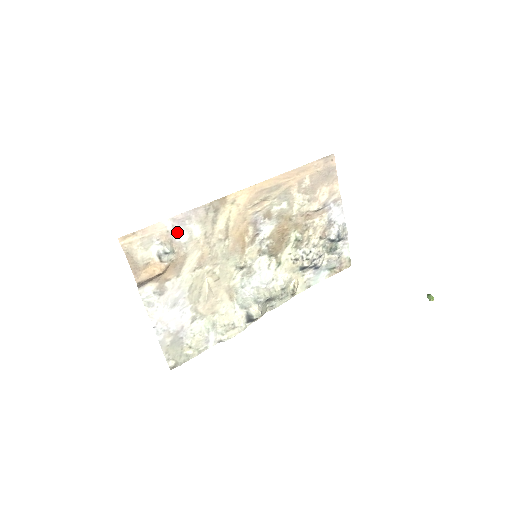
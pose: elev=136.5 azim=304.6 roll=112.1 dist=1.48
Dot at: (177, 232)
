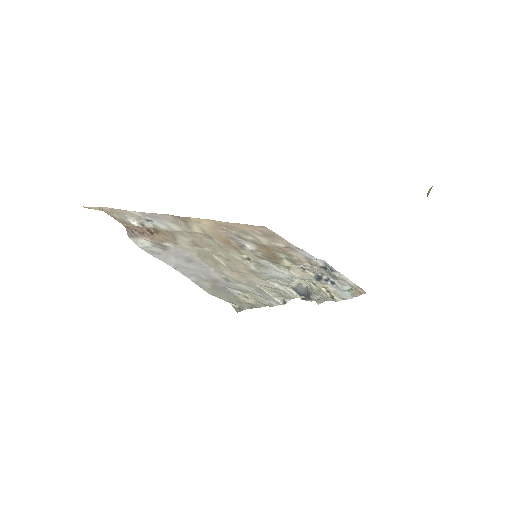
Dot at: occluded
